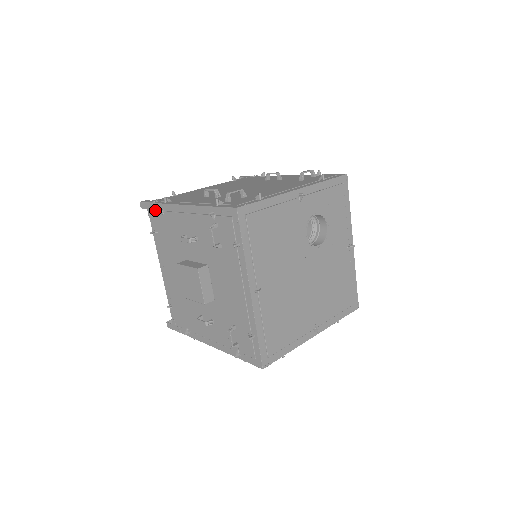
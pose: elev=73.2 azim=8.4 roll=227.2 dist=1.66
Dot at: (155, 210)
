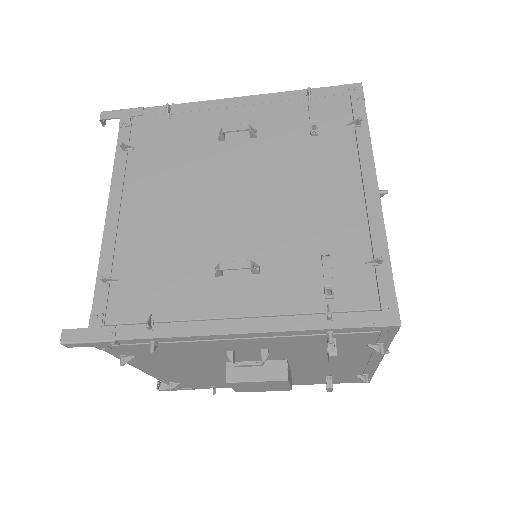
Dot at: (124, 345)
